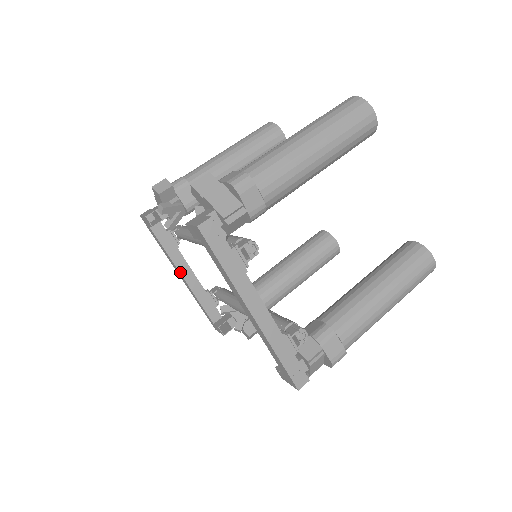
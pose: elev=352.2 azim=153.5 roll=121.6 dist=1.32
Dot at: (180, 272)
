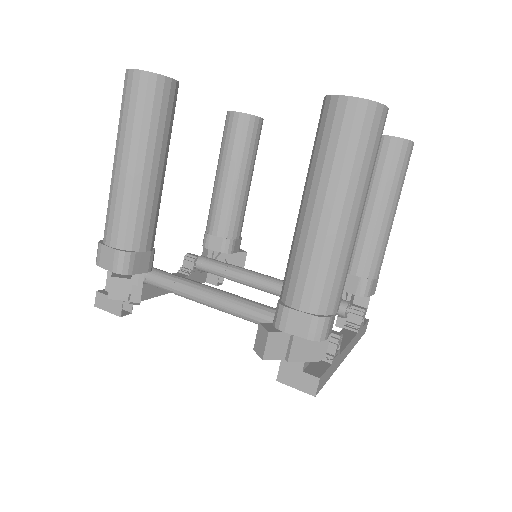
Dot at: (164, 294)
